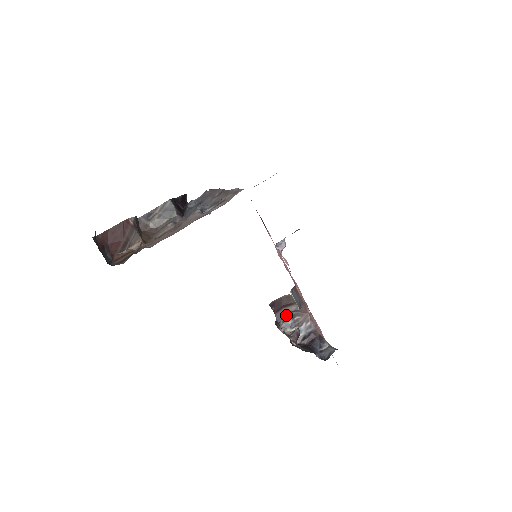
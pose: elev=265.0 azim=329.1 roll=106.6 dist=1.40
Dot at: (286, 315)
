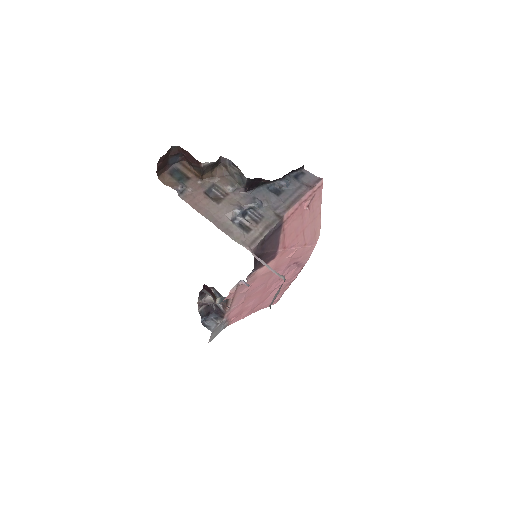
Dot at: occluded
